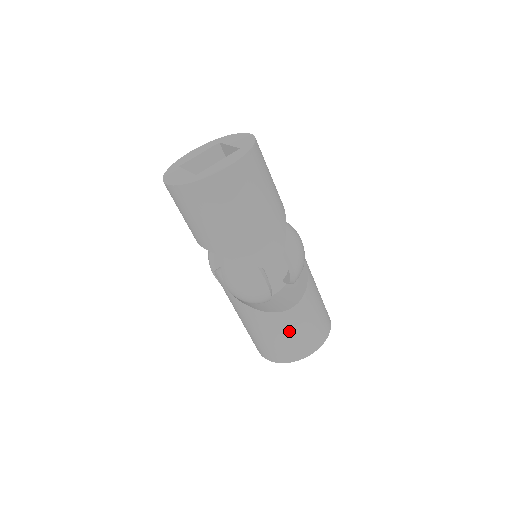
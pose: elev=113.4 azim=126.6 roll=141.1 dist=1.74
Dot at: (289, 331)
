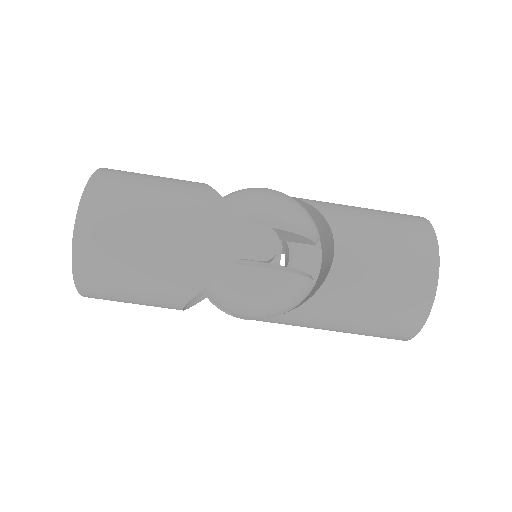
Dot at: (369, 284)
